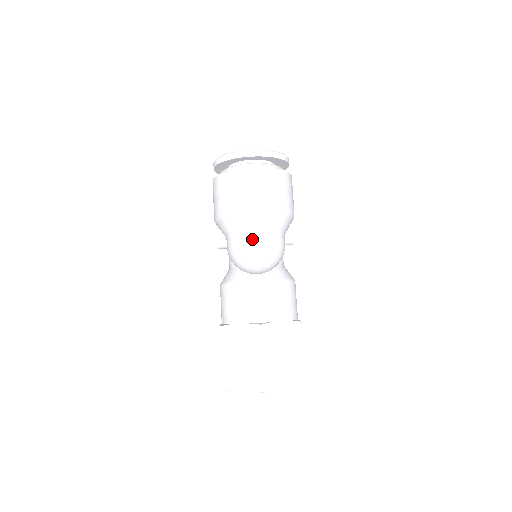
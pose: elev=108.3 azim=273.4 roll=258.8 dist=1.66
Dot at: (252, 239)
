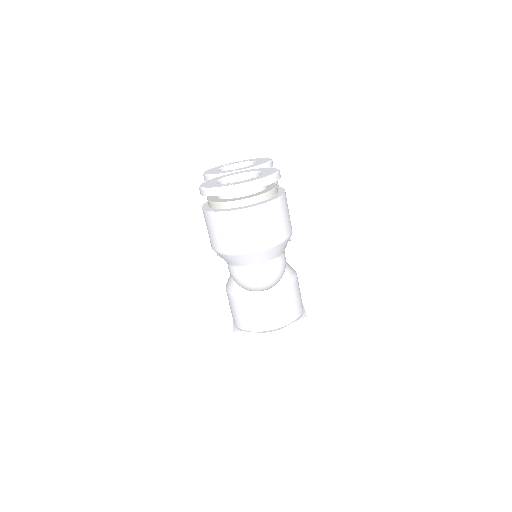
Dot at: (254, 273)
